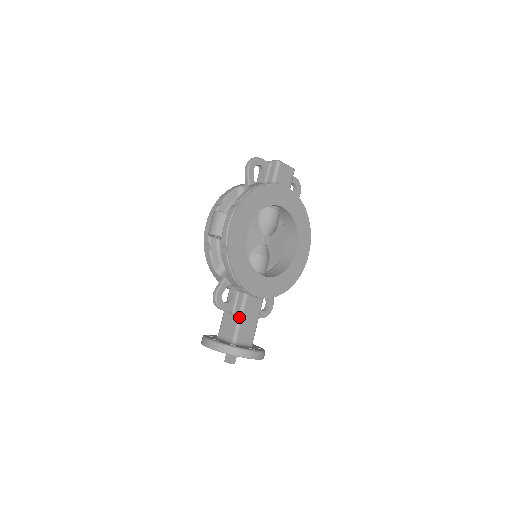
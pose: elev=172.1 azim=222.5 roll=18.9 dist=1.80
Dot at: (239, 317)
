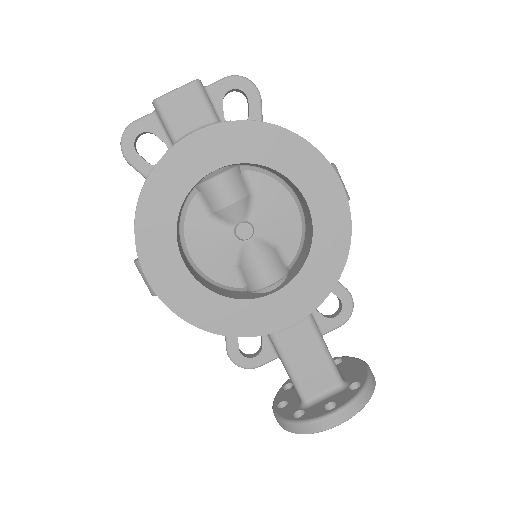
Dot at: (285, 367)
